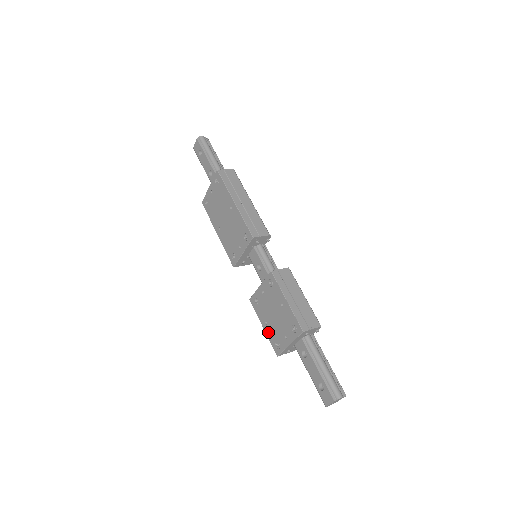
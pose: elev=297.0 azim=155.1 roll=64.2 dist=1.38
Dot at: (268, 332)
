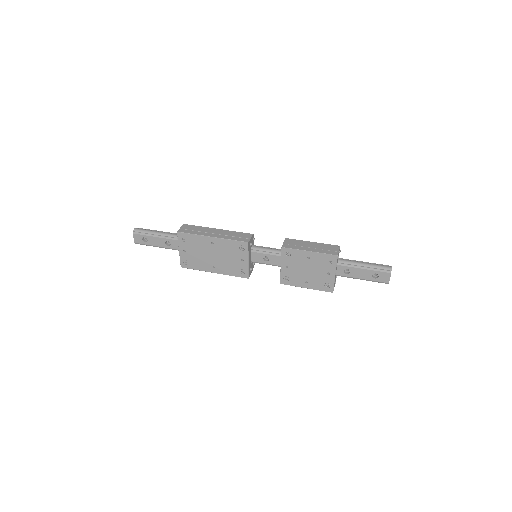
Dot at: (313, 286)
